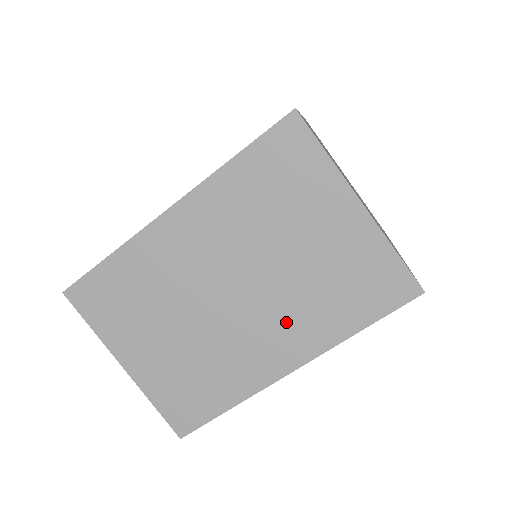
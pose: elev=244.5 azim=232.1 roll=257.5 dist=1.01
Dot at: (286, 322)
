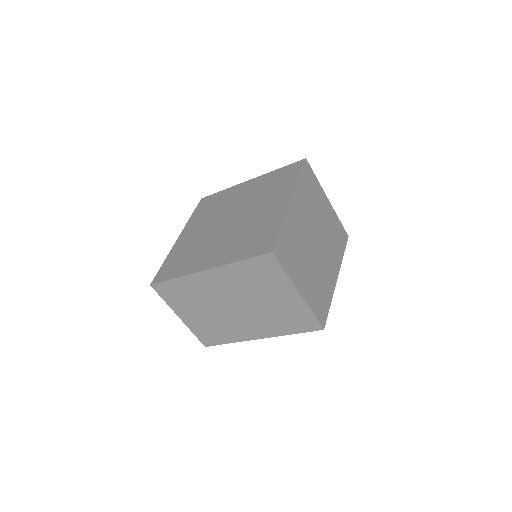
Dot at: (259, 323)
